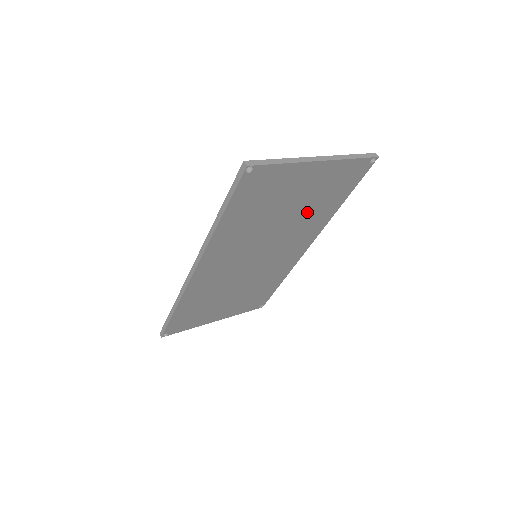
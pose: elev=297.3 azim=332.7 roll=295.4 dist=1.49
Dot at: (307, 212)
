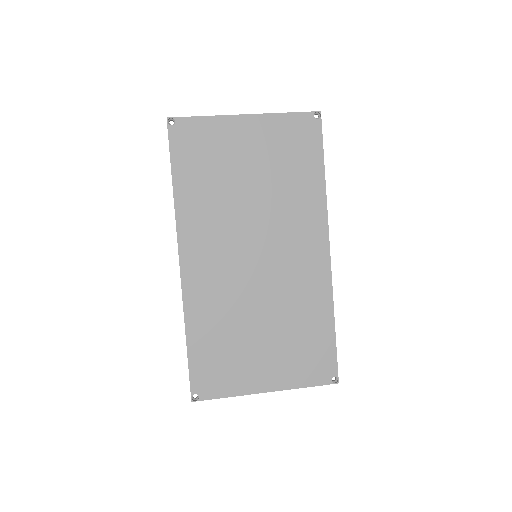
Dot at: (280, 185)
